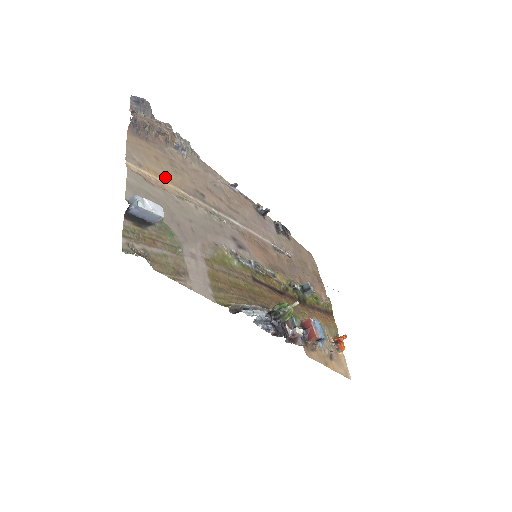
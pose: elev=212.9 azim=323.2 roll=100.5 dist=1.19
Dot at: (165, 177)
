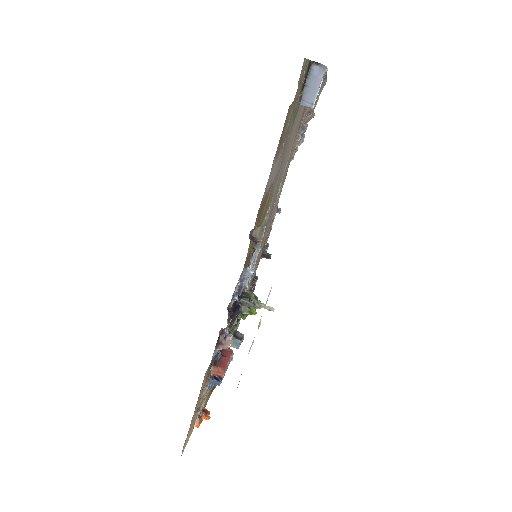
Dot at: occluded
